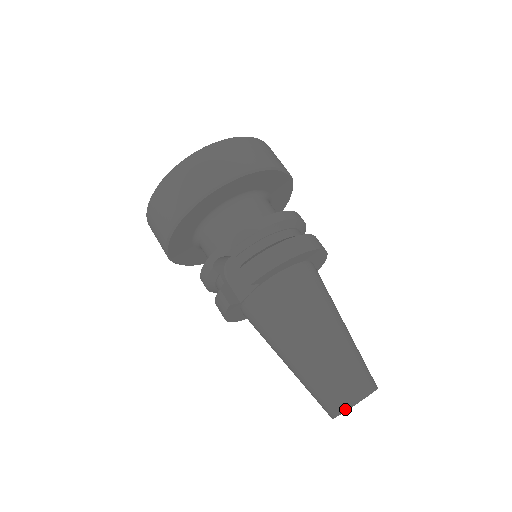
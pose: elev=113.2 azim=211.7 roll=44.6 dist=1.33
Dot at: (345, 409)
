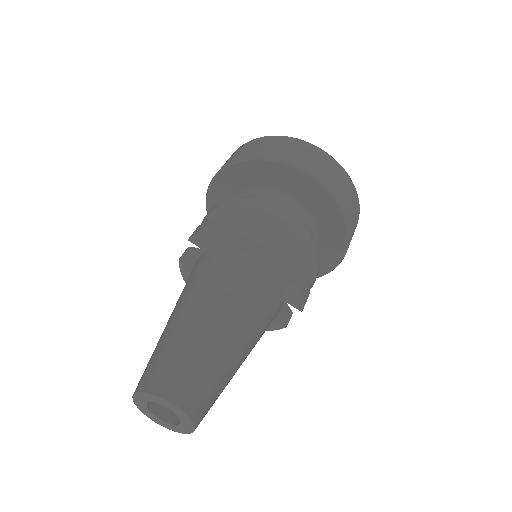
Dot at: (136, 391)
